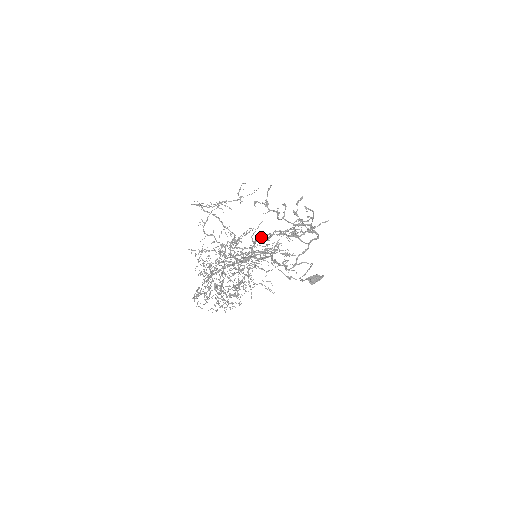
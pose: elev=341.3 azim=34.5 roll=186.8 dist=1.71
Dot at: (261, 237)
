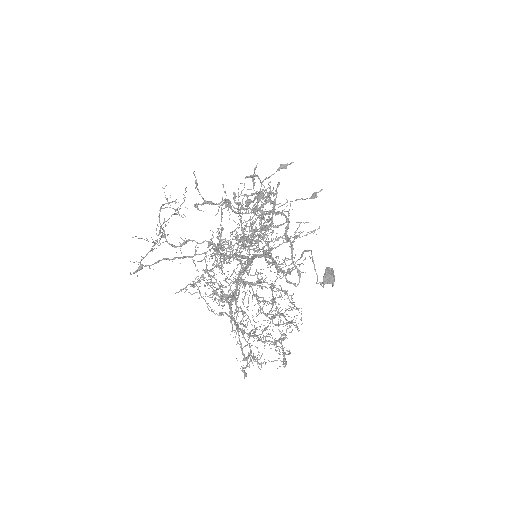
Dot at: occluded
